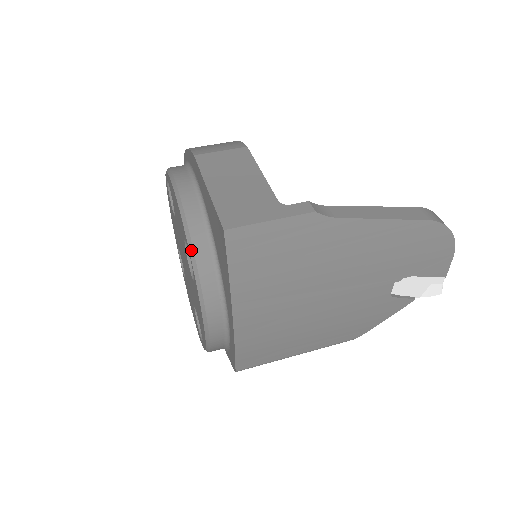
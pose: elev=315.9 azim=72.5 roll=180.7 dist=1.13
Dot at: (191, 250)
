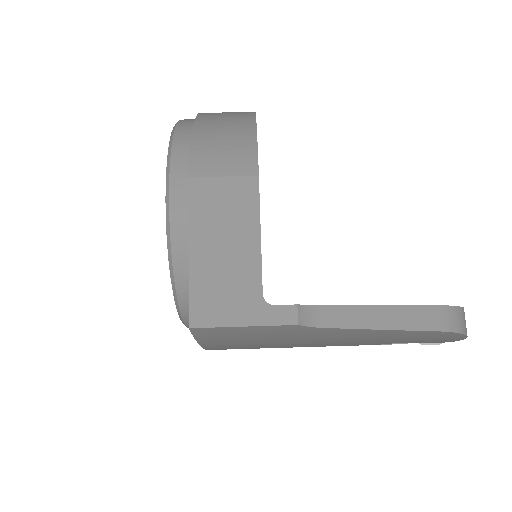
Dot at: (172, 278)
